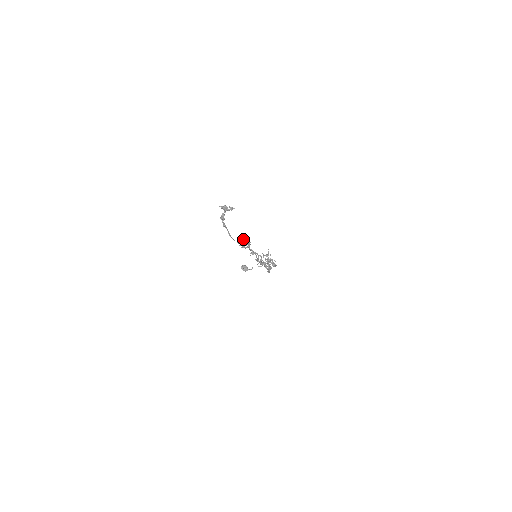
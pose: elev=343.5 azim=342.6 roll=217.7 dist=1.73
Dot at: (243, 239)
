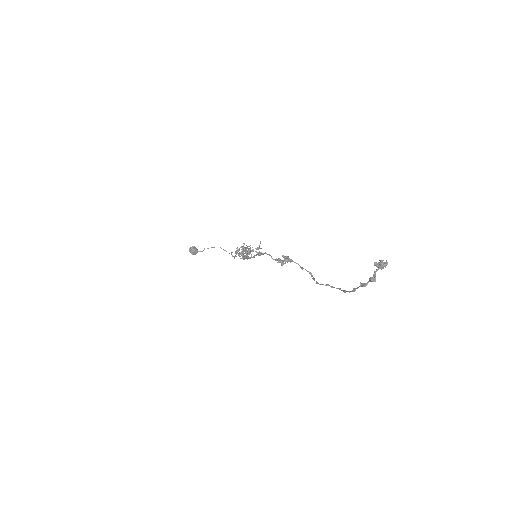
Dot at: occluded
